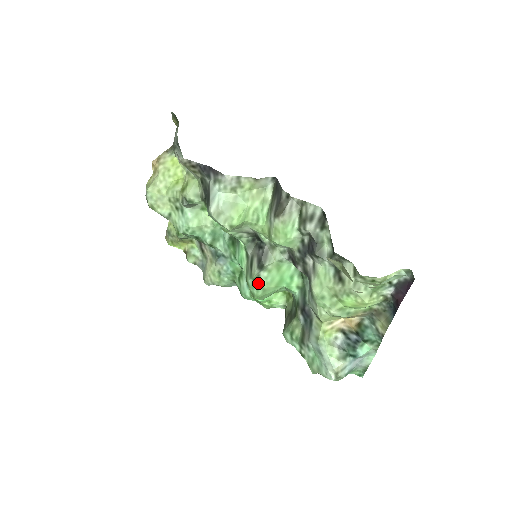
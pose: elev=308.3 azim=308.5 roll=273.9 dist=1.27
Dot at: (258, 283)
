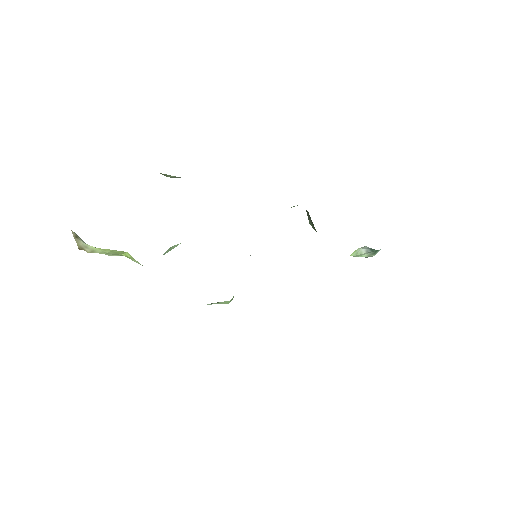
Dot at: occluded
